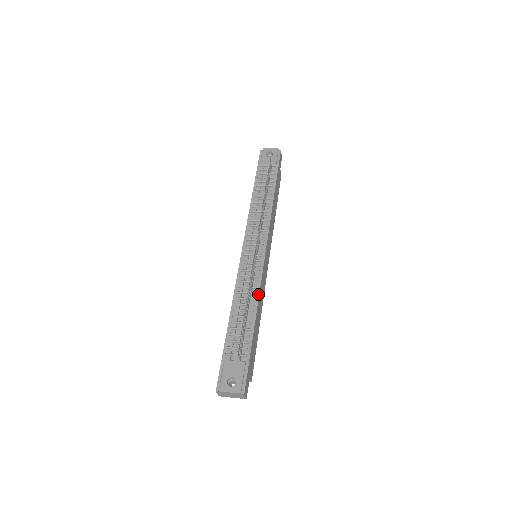
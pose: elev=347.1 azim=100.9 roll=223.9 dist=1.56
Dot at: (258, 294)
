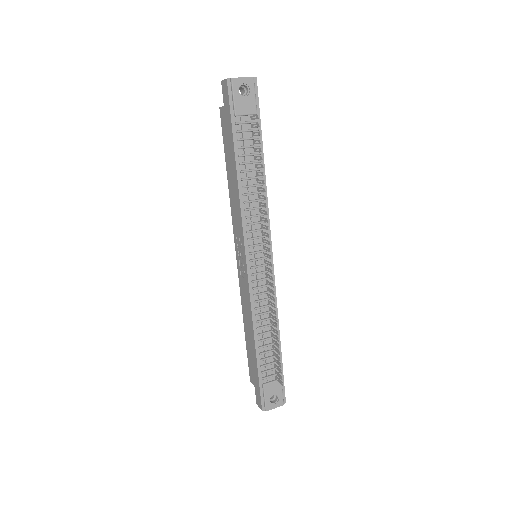
Dot at: (277, 310)
